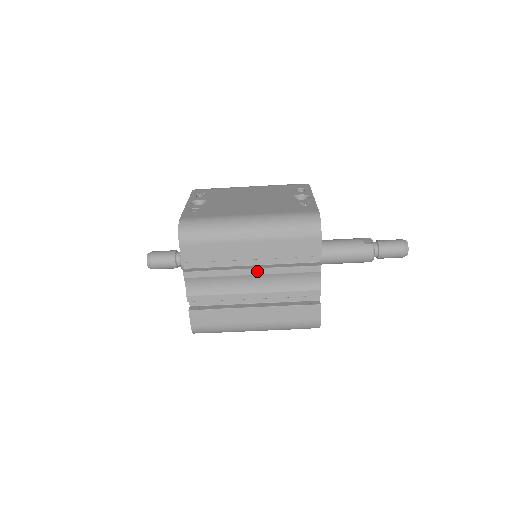
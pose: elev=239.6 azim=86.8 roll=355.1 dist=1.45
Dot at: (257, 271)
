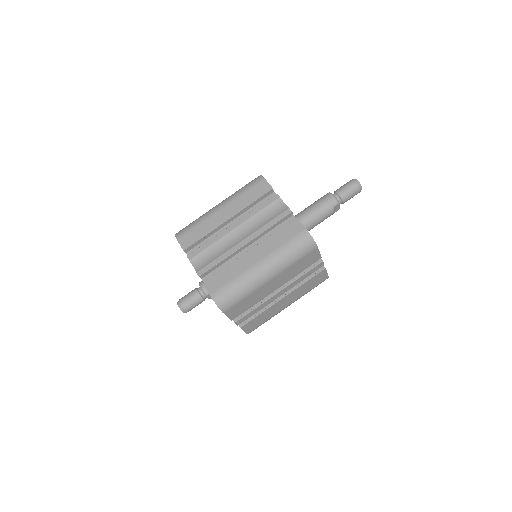
Dot at: (236, 224)
